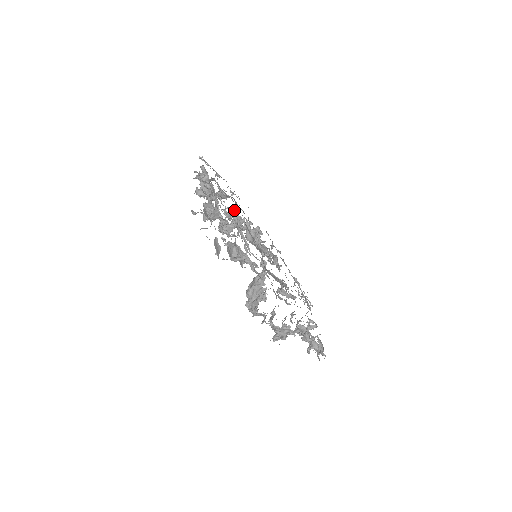
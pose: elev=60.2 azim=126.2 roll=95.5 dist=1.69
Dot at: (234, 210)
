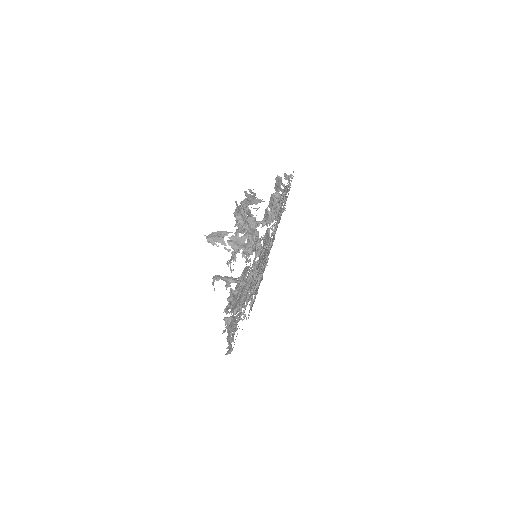
Dot at: occluded
